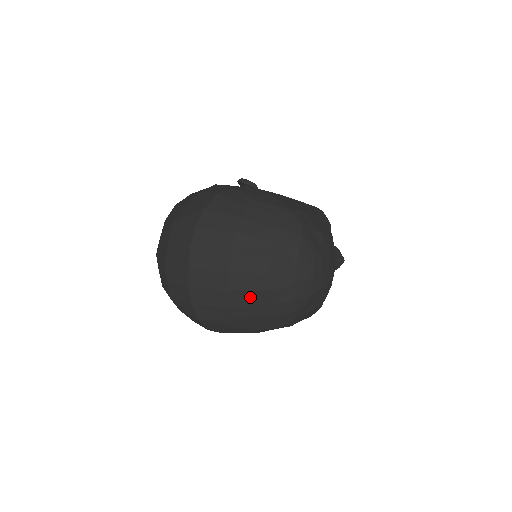
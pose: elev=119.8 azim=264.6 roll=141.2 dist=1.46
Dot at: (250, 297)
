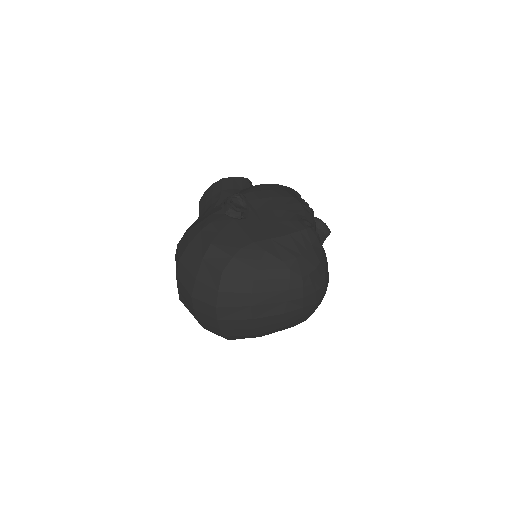
Dot at: (272, 331)
